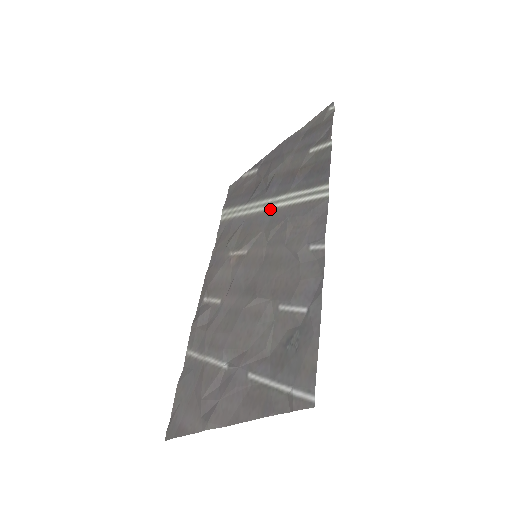
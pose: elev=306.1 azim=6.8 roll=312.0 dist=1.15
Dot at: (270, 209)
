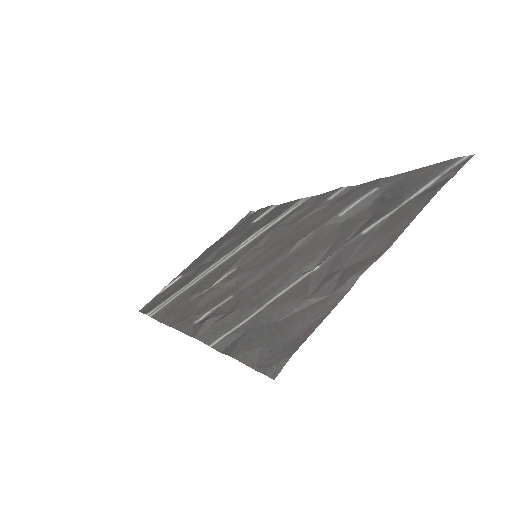
Dot at: (238, 250)
